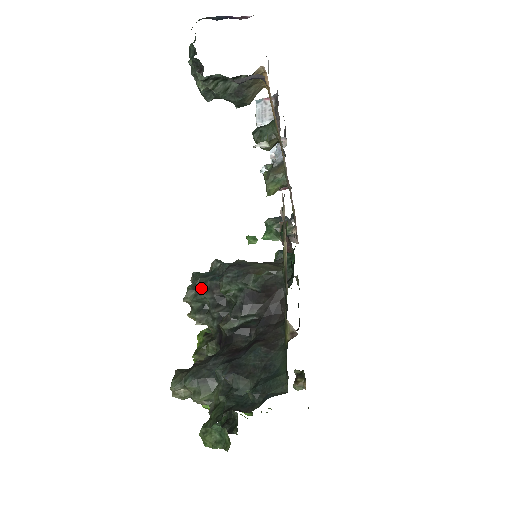
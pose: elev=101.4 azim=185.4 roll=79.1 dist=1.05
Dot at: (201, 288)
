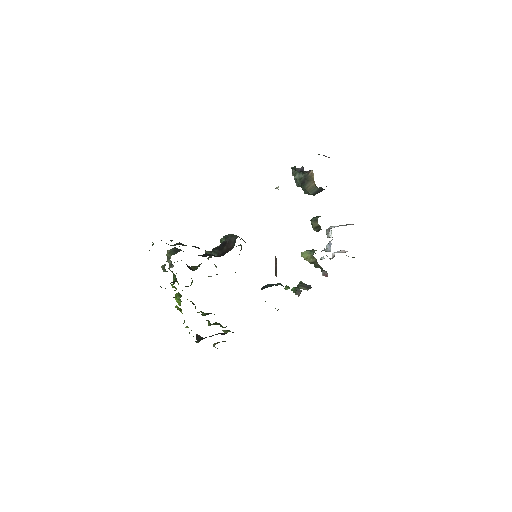
Dot at: occluded
